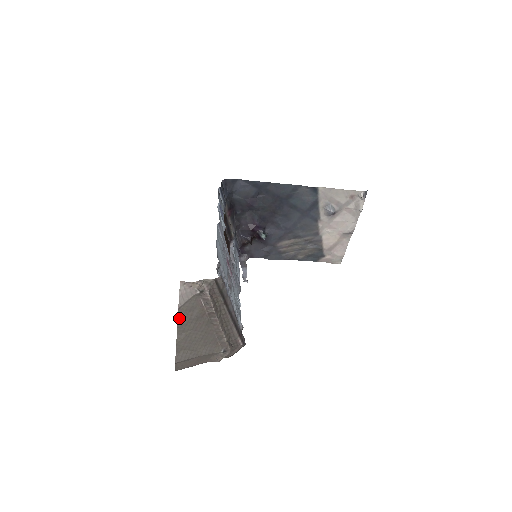
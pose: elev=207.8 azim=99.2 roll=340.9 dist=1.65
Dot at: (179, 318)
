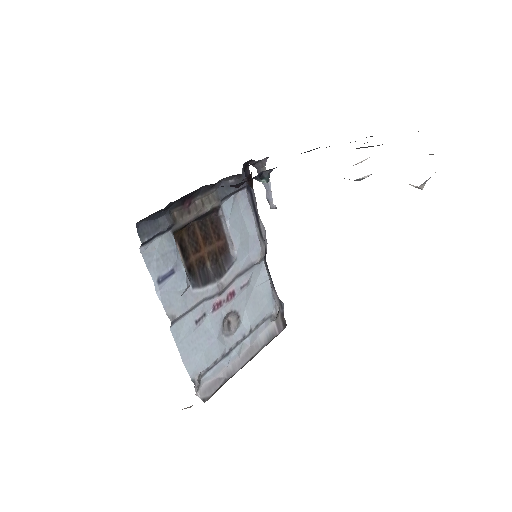
Dot at: occluded
